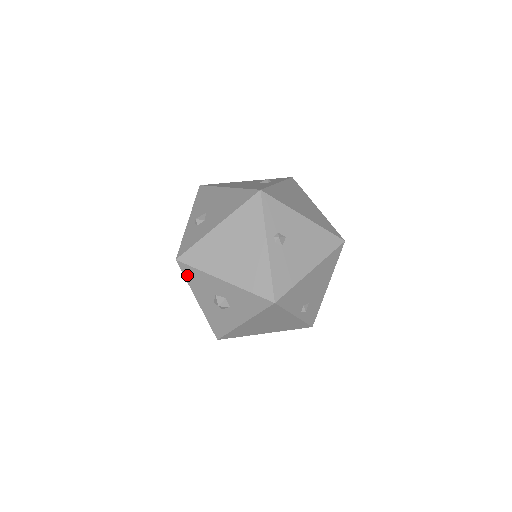
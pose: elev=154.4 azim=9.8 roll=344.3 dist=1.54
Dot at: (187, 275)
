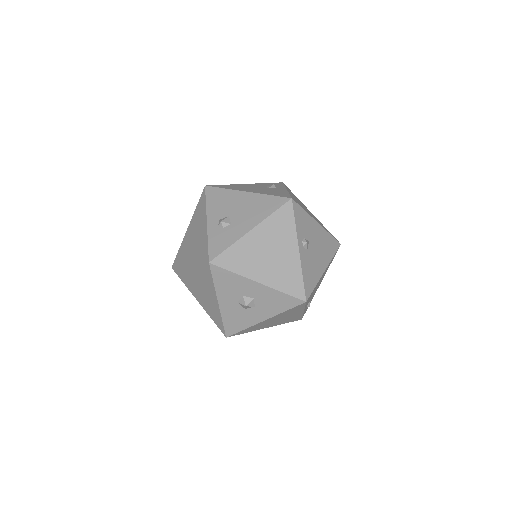
Dot at: (217, 277)
